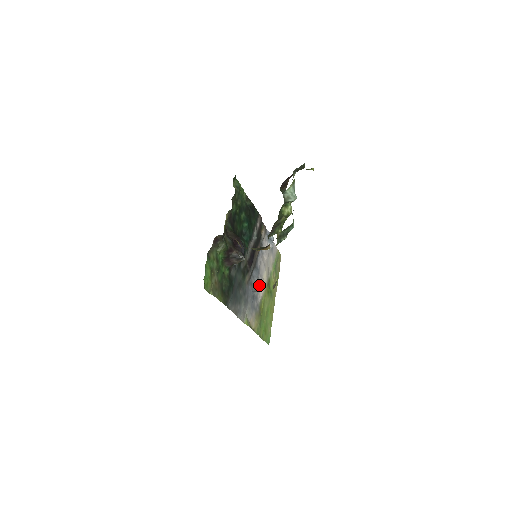
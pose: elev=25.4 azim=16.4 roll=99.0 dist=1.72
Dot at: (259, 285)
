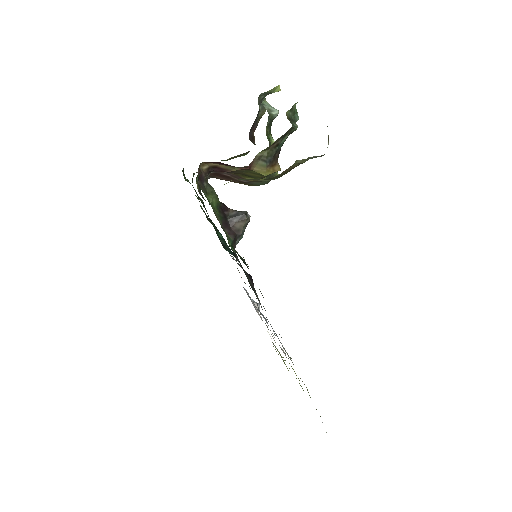
Dot at: occluded
